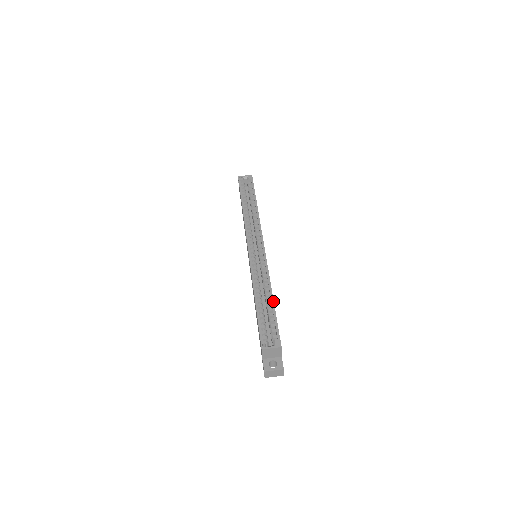
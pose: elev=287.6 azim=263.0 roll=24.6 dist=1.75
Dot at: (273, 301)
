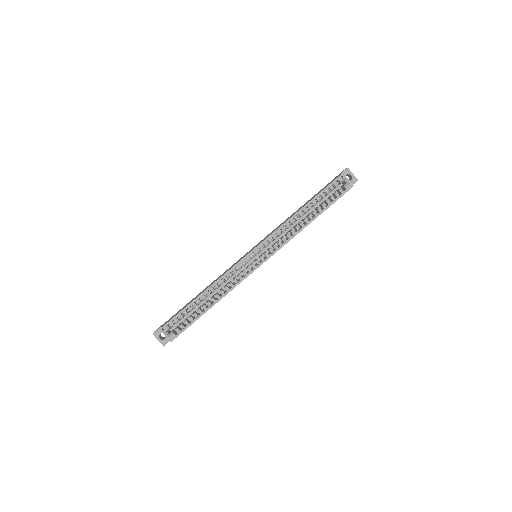
Dot at: occluded
